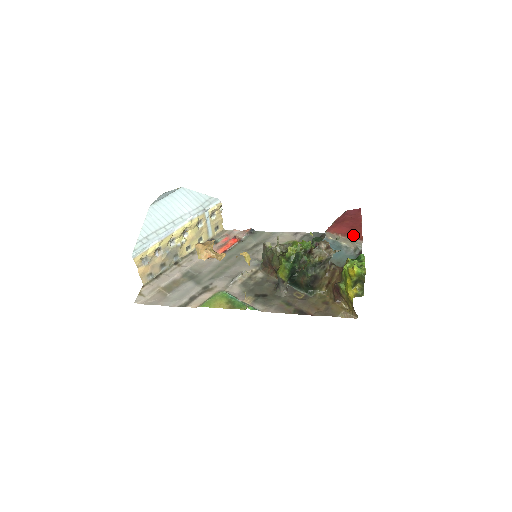
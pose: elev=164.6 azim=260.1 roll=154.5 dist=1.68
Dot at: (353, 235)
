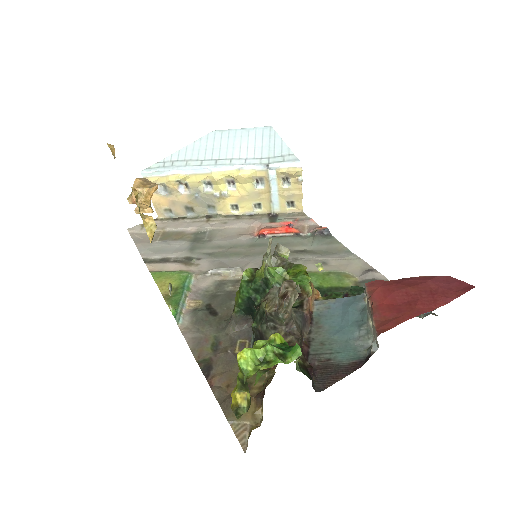
Dot at: (383, 316)
